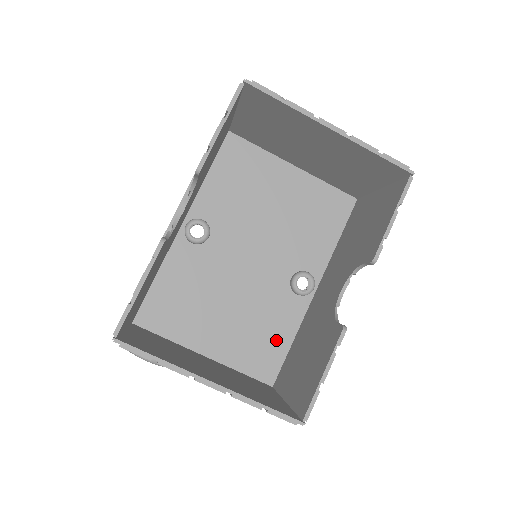
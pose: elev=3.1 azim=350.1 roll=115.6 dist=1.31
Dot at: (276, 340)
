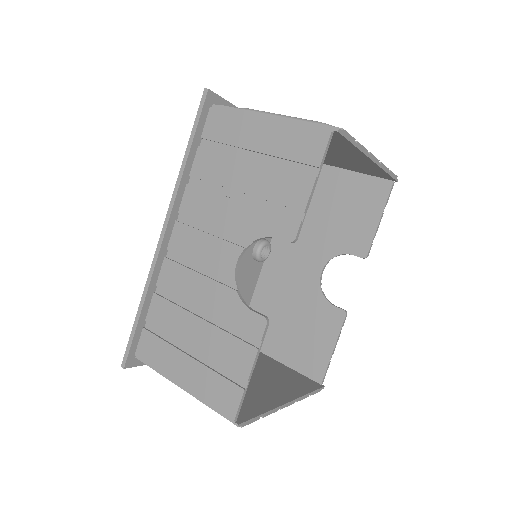
Dot at: occluded
